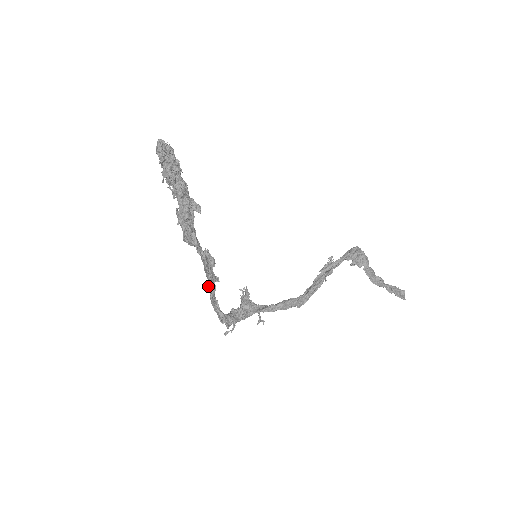
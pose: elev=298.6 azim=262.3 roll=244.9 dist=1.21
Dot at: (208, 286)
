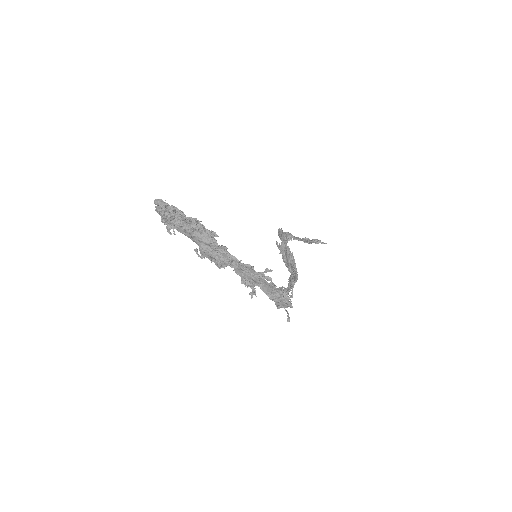
Dot at: (254, 293)
